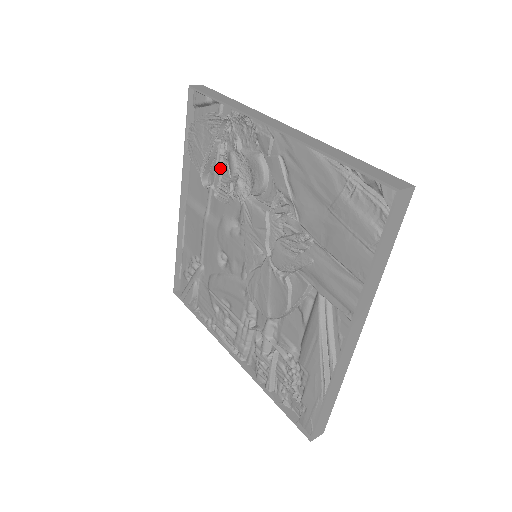
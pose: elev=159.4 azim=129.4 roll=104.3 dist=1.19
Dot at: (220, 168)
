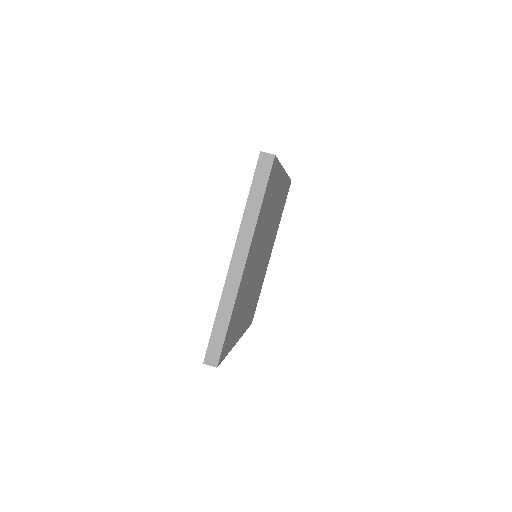
Dot at: occluded
